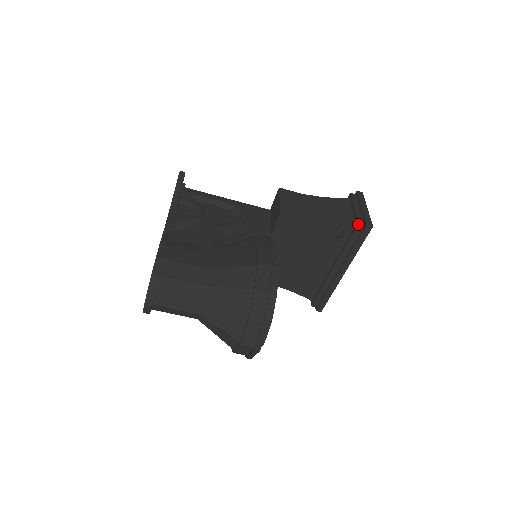
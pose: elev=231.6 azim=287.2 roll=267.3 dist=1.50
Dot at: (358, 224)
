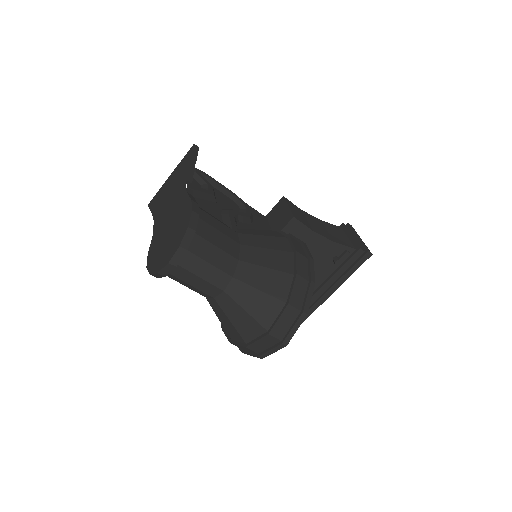
Dot at: (359, 249)
